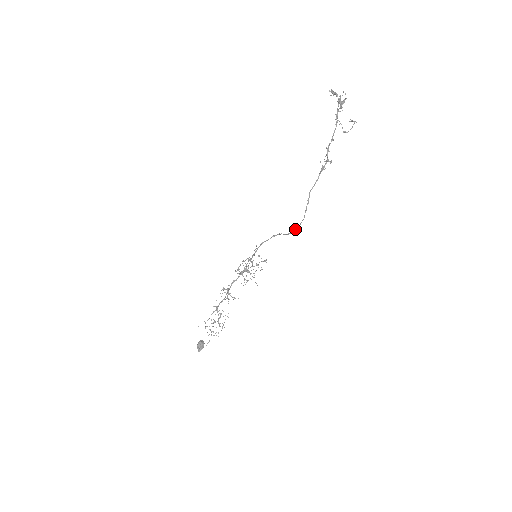
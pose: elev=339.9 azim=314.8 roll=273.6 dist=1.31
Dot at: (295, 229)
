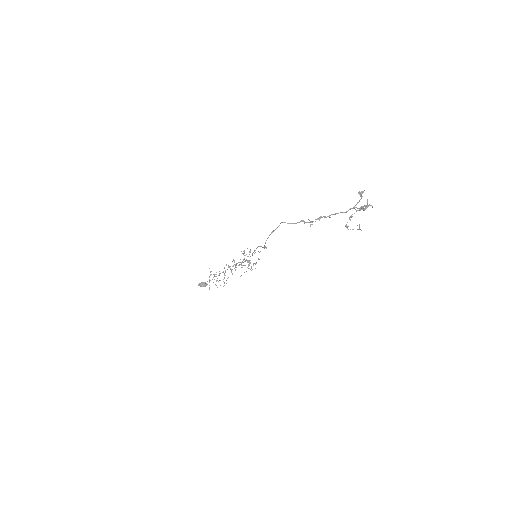
Dot at: occluded
